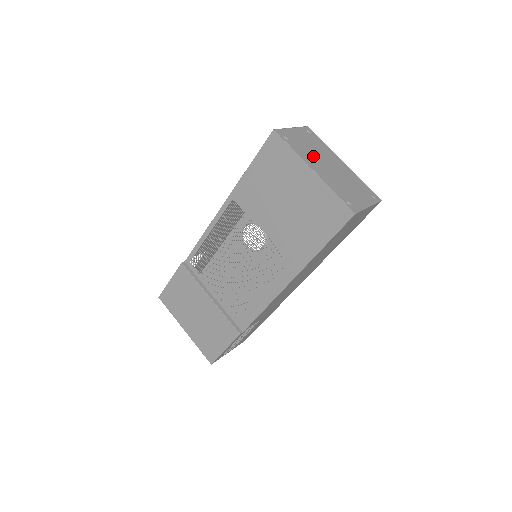
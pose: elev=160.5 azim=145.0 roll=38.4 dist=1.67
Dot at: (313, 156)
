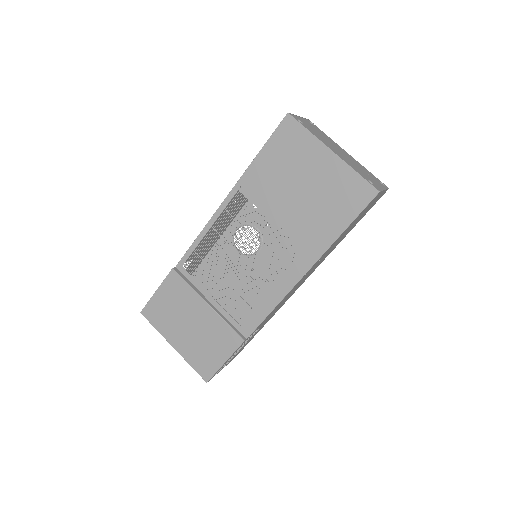
Dot at: (326, 141)
